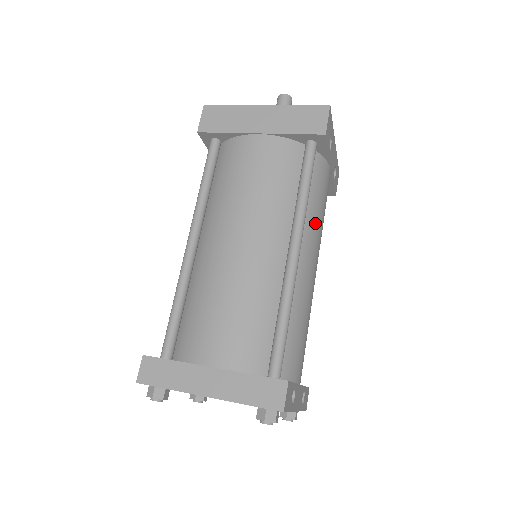
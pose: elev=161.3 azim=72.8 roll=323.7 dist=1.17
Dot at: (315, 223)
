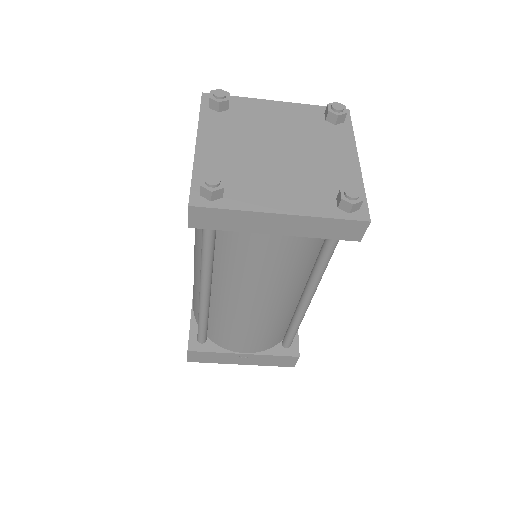
Dot at: occluded
